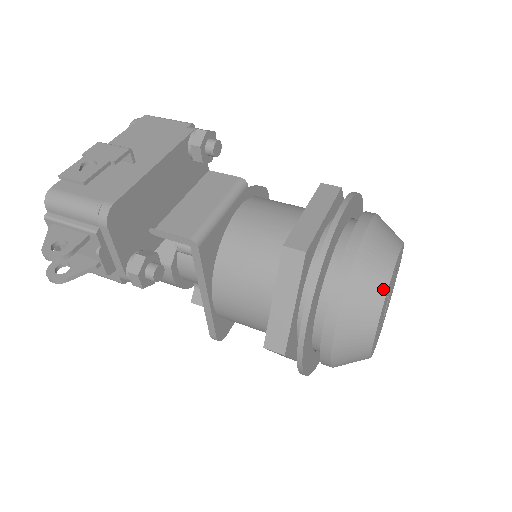
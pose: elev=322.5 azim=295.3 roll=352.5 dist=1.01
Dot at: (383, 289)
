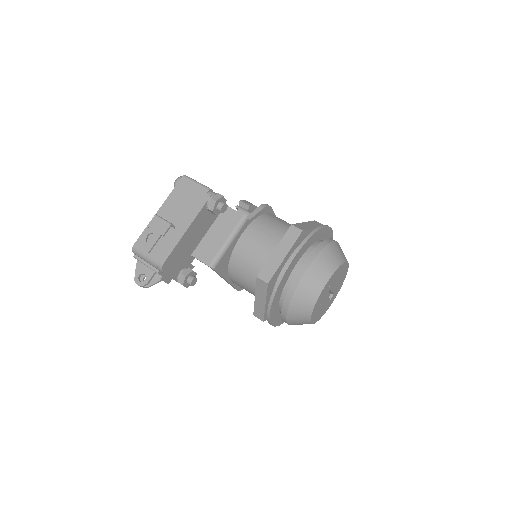
Dot at: (313, 302)
